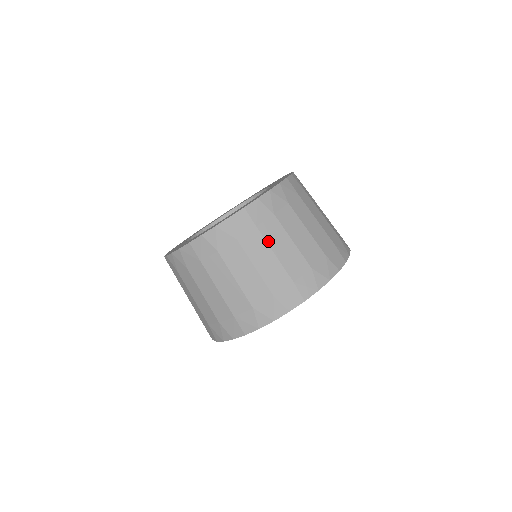
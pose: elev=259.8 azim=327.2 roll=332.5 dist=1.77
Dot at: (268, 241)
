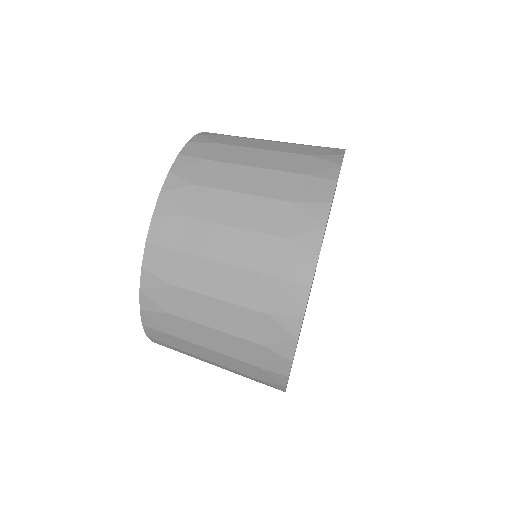
Dot at: (234, 162)
